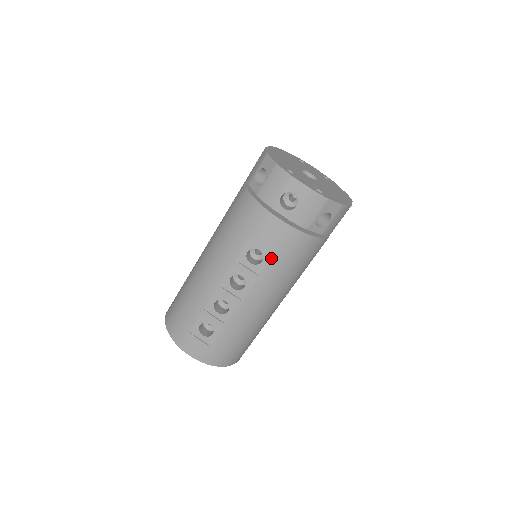
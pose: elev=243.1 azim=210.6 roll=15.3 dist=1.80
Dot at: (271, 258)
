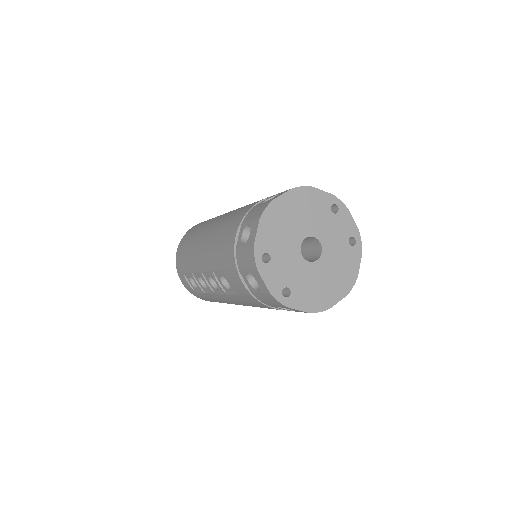
Dot at: (236, 295)
